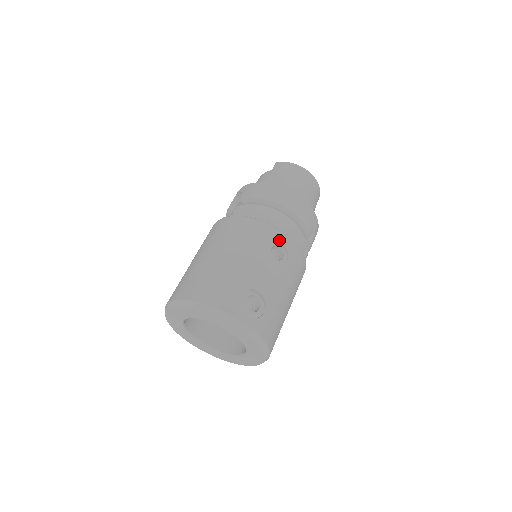
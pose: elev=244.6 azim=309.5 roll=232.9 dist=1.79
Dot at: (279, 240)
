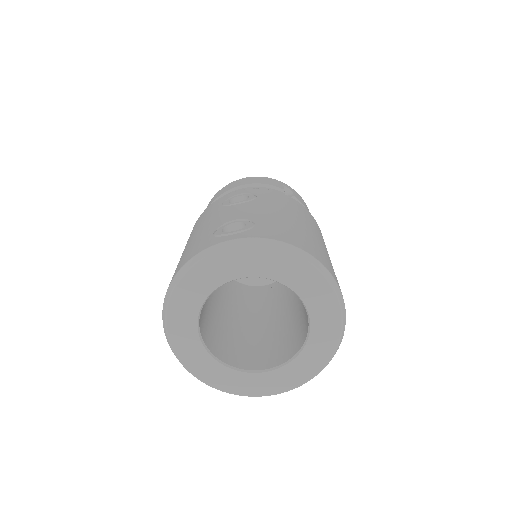
Dot at: (234, 195)
